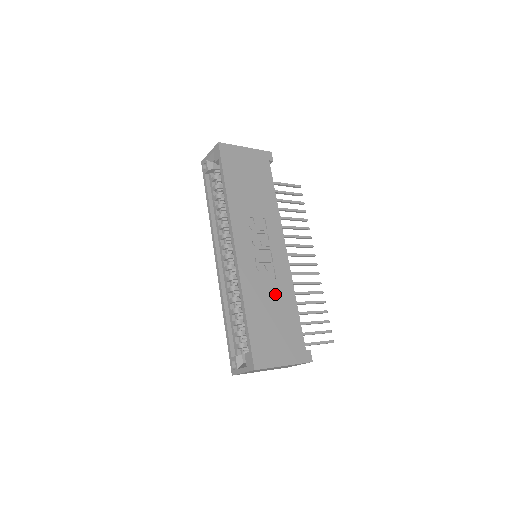
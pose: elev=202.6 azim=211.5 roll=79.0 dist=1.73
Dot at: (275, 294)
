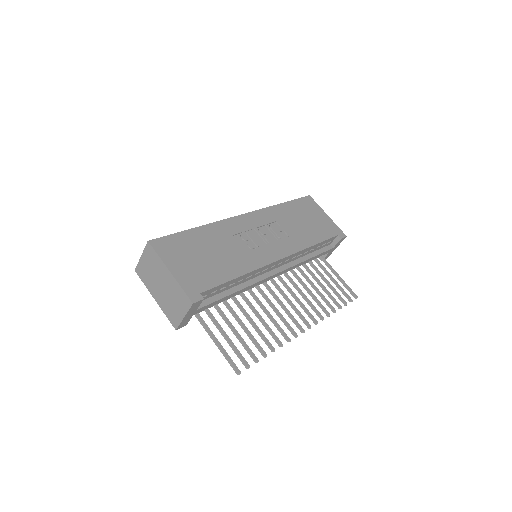
Dot at: (232, 253)
